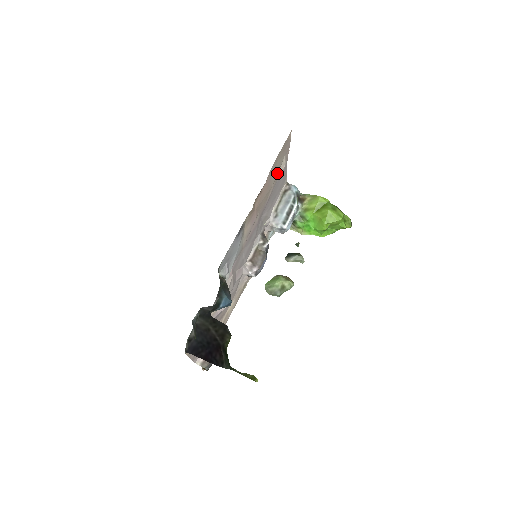
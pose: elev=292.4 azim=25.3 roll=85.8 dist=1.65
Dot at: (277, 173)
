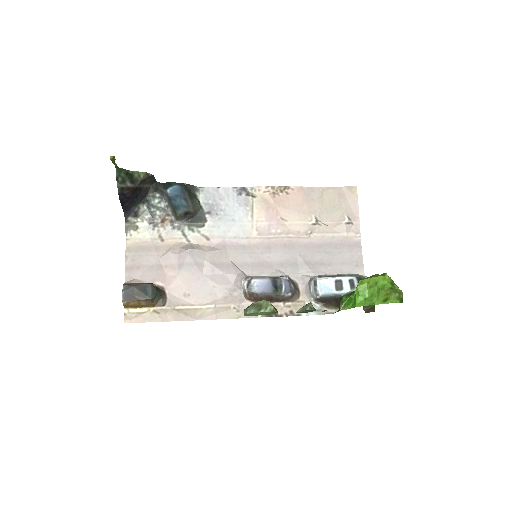
Dot at: (328, 215)
